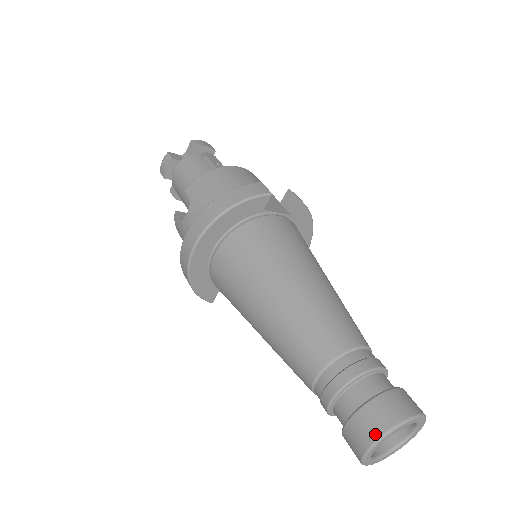
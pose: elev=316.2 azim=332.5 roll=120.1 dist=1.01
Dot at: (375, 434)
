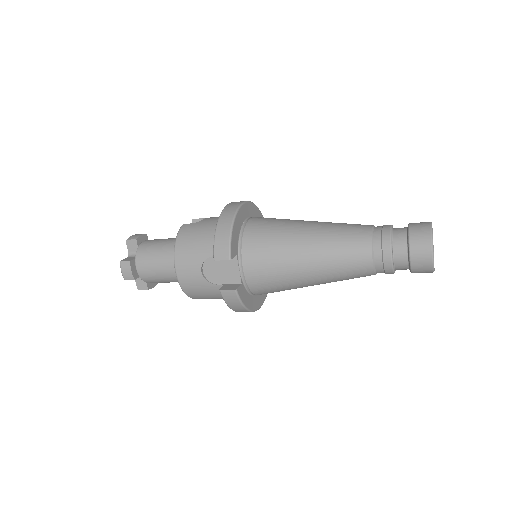
Dot at: (427, 222)
